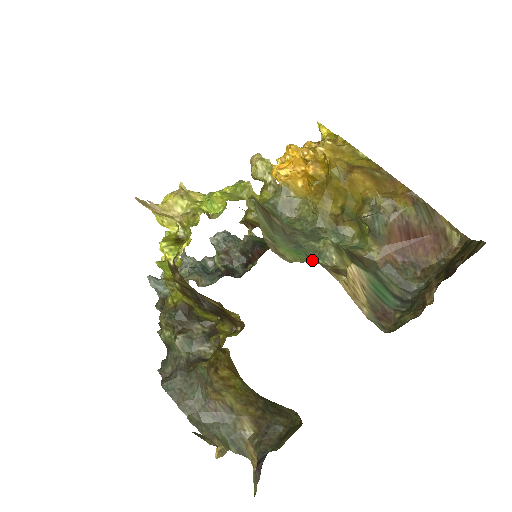
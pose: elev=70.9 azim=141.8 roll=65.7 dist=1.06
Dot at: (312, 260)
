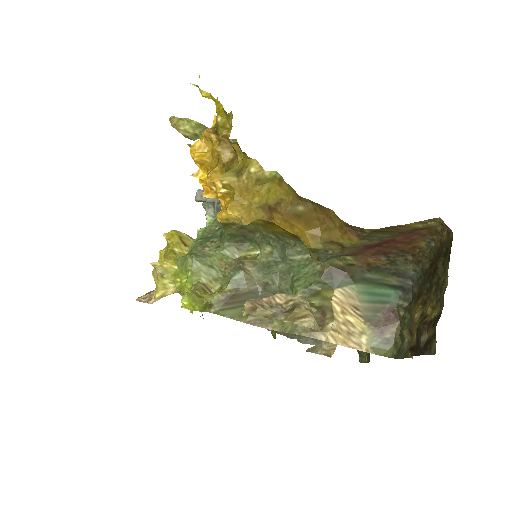
Dot at: occluded
